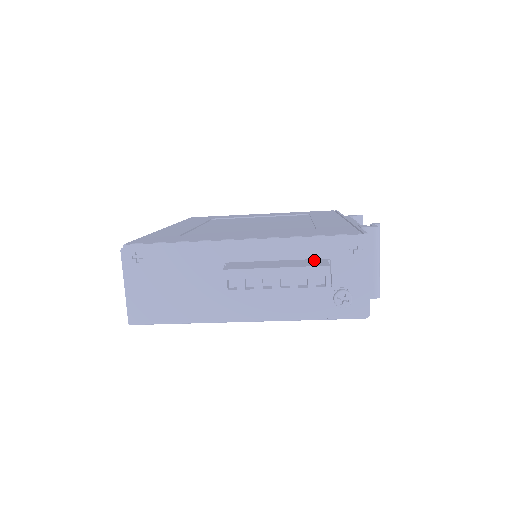
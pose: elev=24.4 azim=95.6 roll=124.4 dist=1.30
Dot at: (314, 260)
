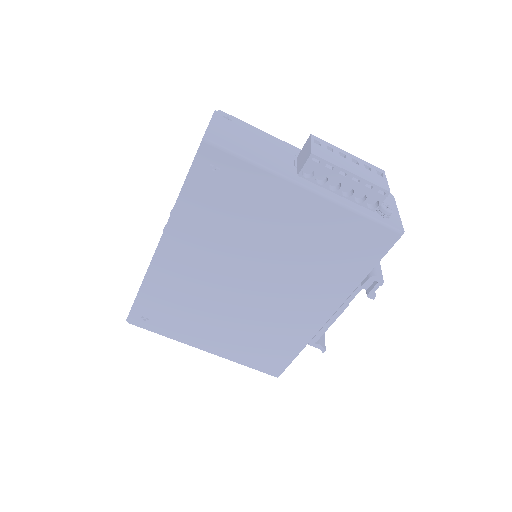
Dot at: occluded
